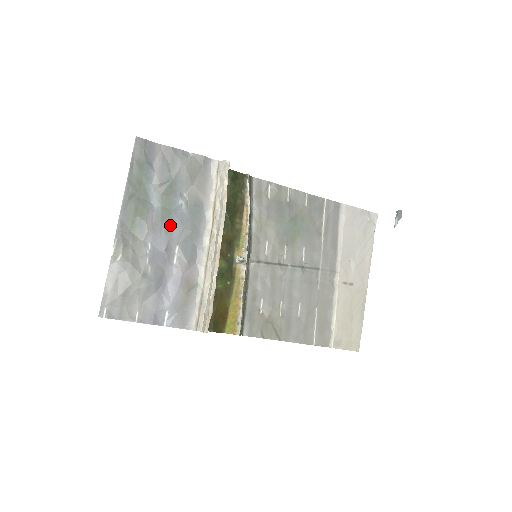
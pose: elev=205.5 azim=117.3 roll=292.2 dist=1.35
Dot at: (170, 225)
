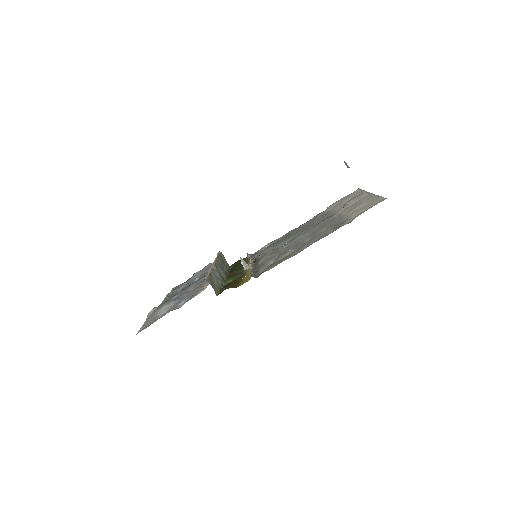
Dot at: (188, 287)
